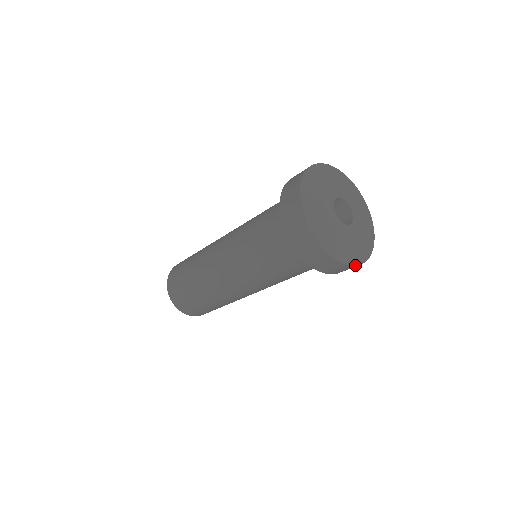
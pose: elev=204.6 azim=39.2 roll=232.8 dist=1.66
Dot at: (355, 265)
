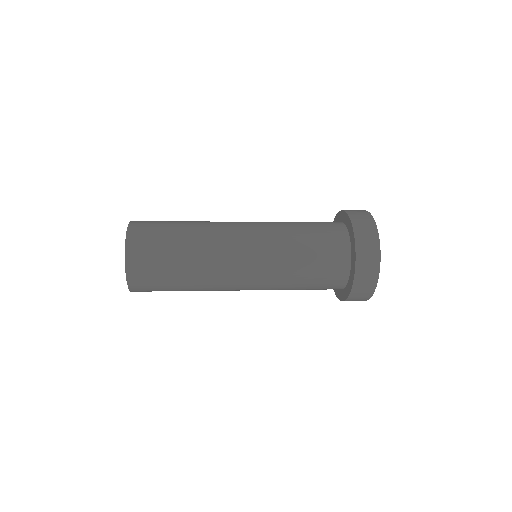
Dot at: (365, 300)
